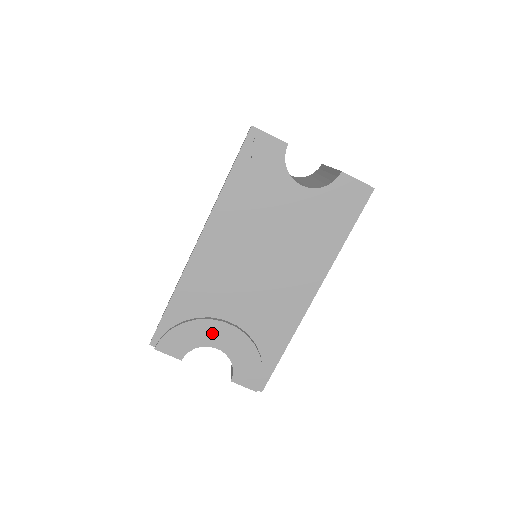
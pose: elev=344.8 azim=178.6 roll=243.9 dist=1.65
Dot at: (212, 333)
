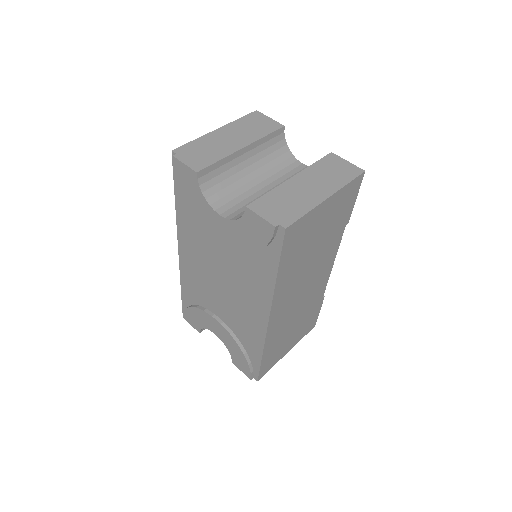
Dot at: (209, 322)
